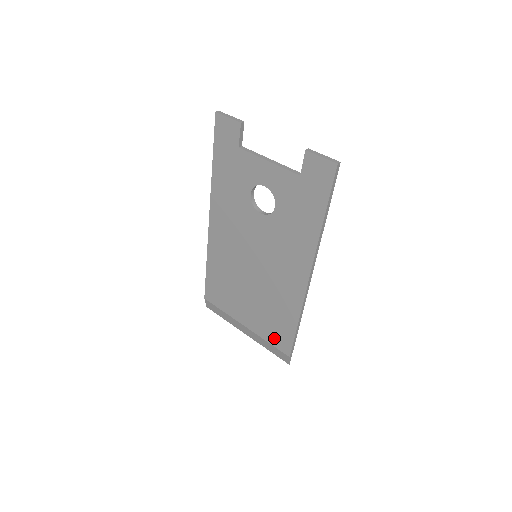
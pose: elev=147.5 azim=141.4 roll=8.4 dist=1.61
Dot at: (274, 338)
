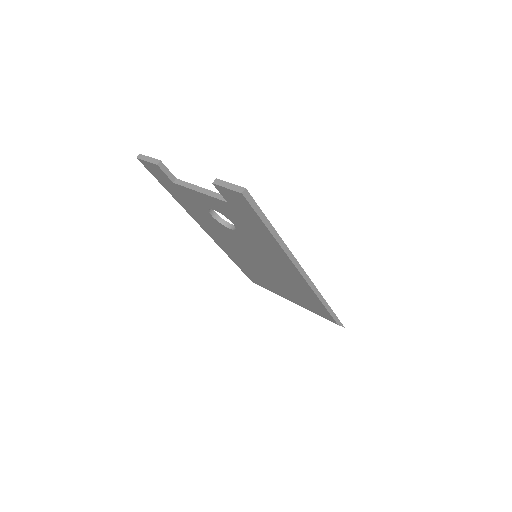
Dot at: (317, 312)
